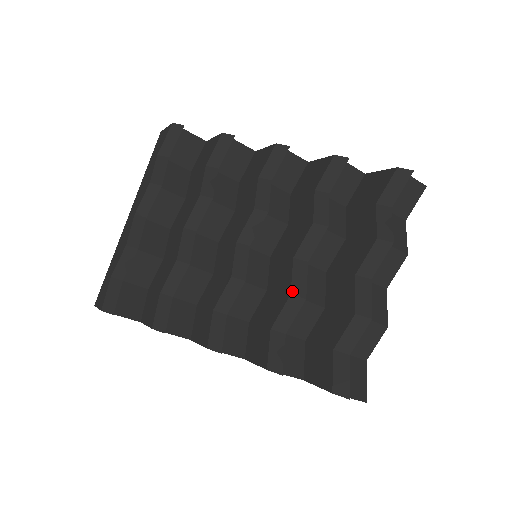
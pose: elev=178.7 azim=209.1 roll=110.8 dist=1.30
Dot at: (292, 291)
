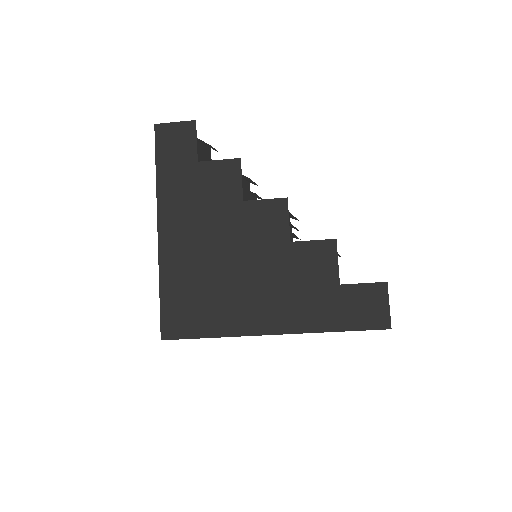
Dot at: occluded
